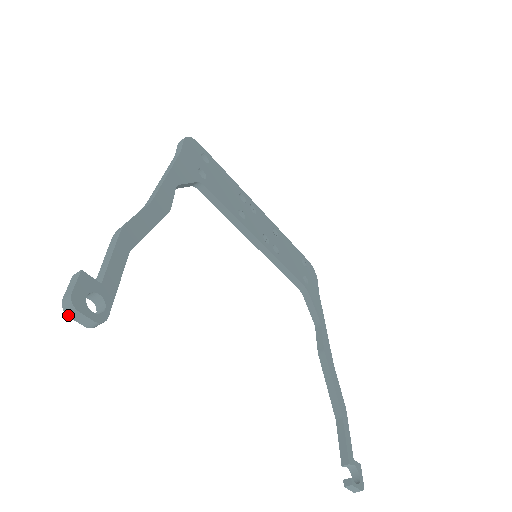
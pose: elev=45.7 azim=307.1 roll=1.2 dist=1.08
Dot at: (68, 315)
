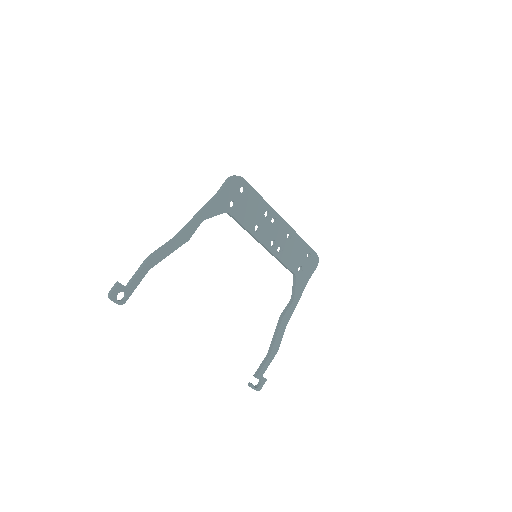
Dot at: occluded
